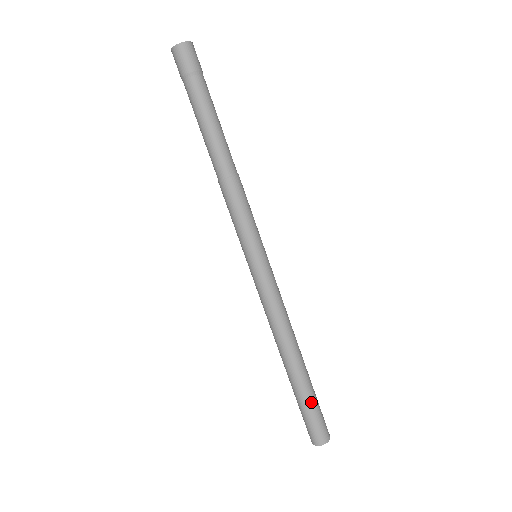
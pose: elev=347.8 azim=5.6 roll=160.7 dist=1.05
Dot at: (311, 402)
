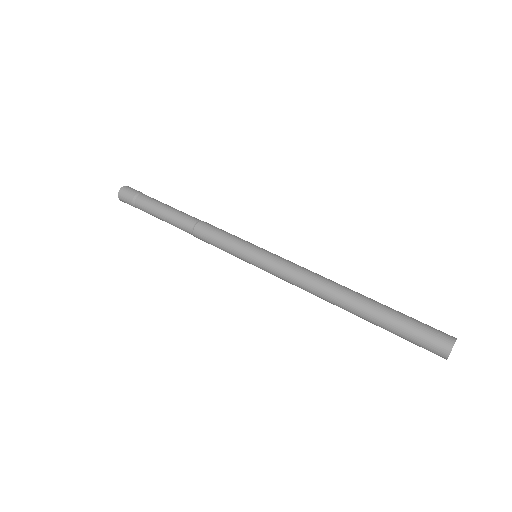
Dot at: (402, 314)
